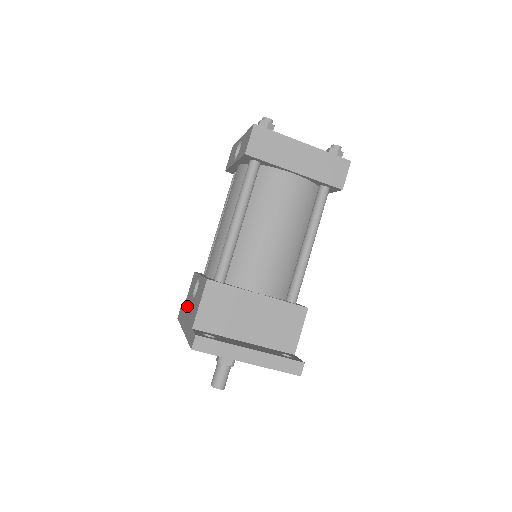
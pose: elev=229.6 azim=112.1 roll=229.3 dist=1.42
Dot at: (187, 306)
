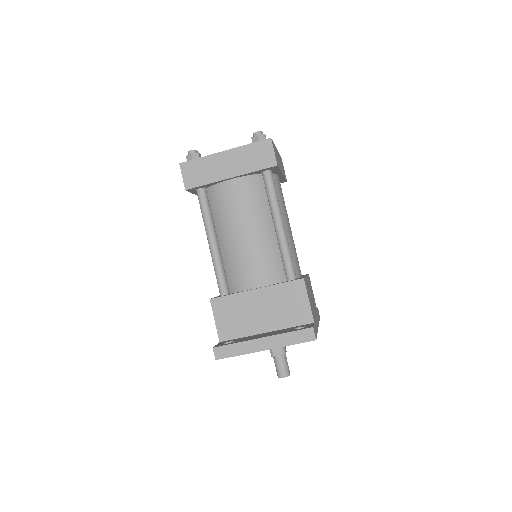
Dot at: occluded
